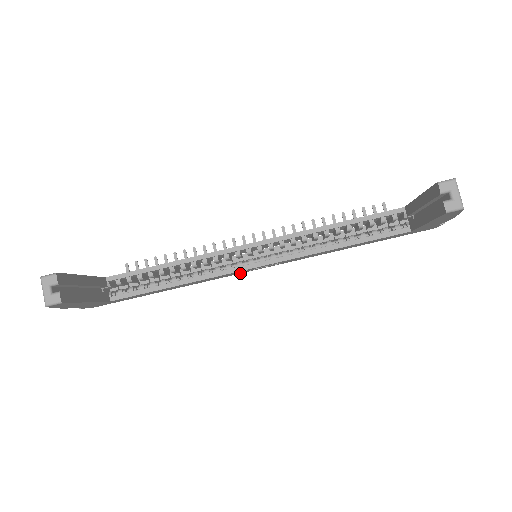
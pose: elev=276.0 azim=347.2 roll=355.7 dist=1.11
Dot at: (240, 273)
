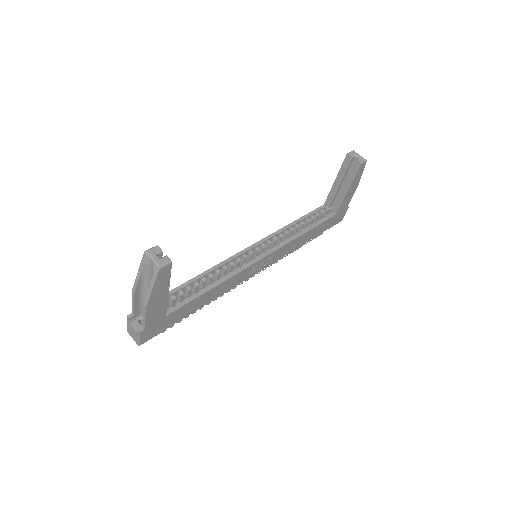
Dot at: occluded
